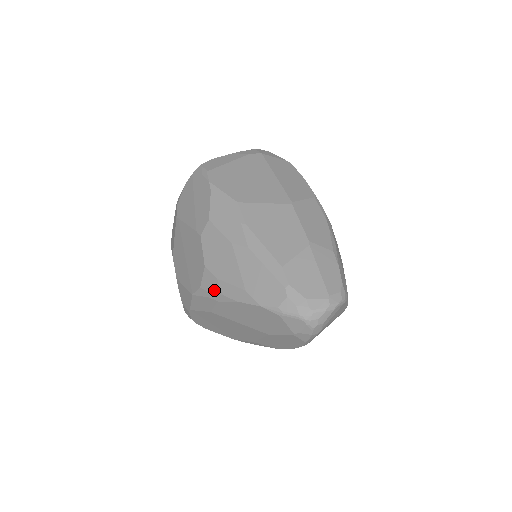
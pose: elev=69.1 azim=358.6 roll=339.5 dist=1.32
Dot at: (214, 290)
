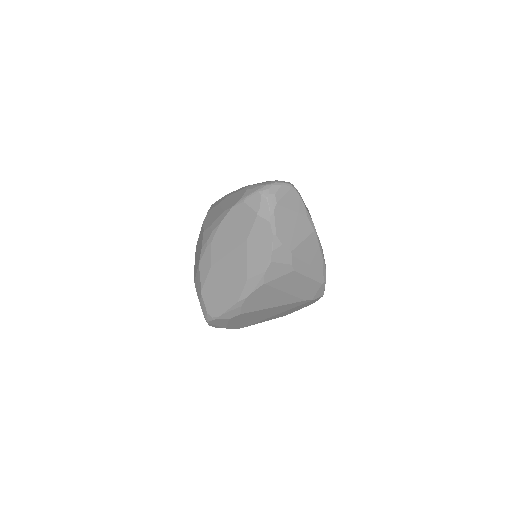
Dot at: (208, 236)
